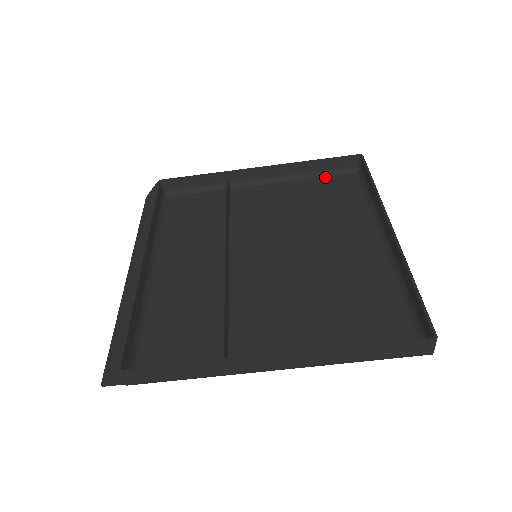
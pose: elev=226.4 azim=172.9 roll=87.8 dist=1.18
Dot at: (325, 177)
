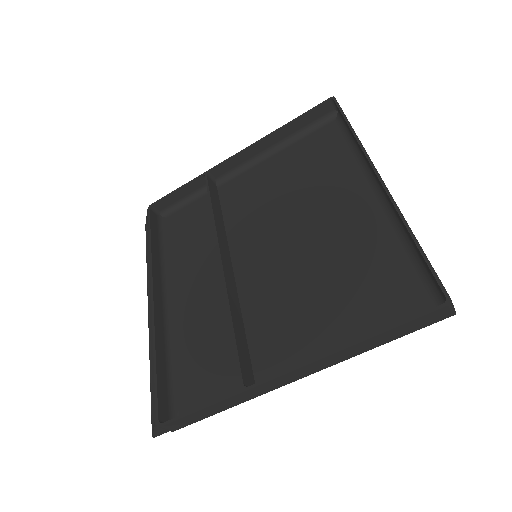
Dot at: (305, 136)
